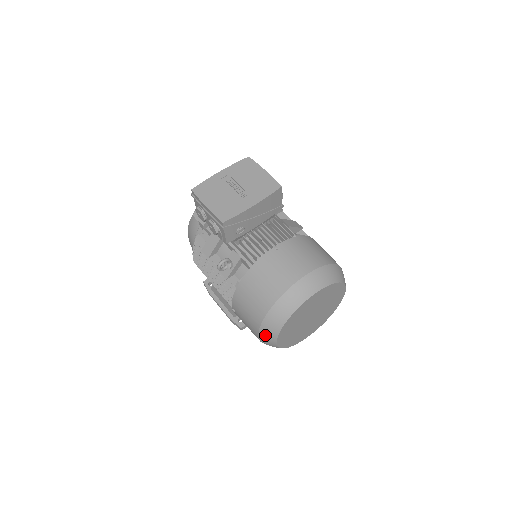
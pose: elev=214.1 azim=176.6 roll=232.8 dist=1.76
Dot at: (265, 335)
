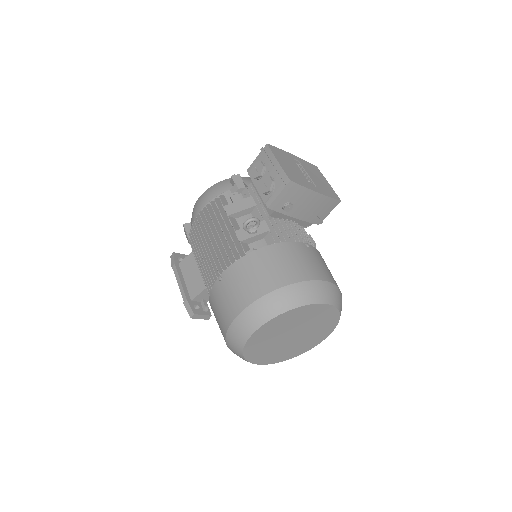
Dot at: (250, 315)
